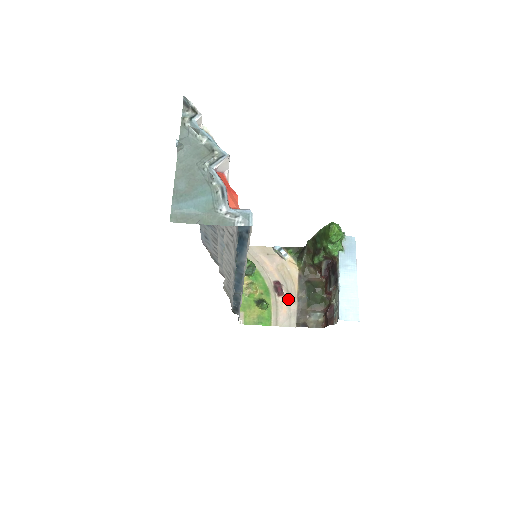
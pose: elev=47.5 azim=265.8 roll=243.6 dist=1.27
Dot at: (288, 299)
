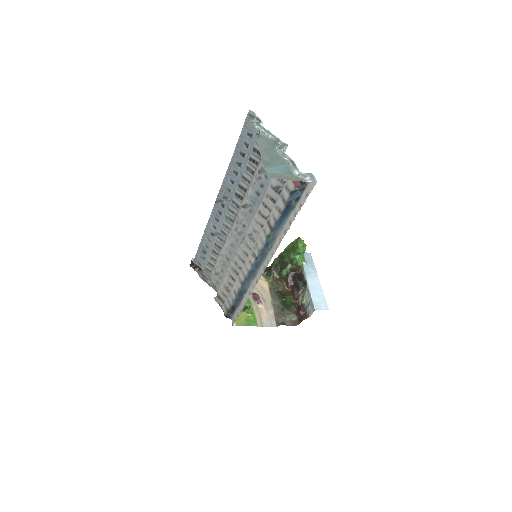
Dot at: (266, 306)
